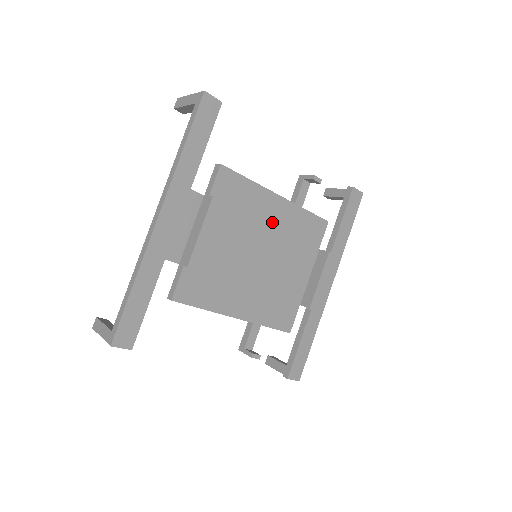
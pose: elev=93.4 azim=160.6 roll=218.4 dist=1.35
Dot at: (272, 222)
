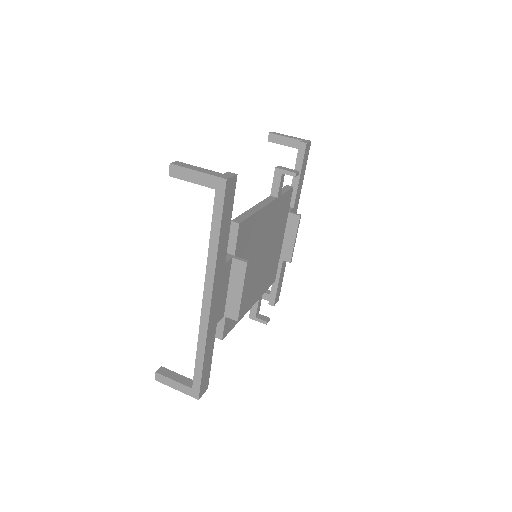
Dot at: (266, 227)
